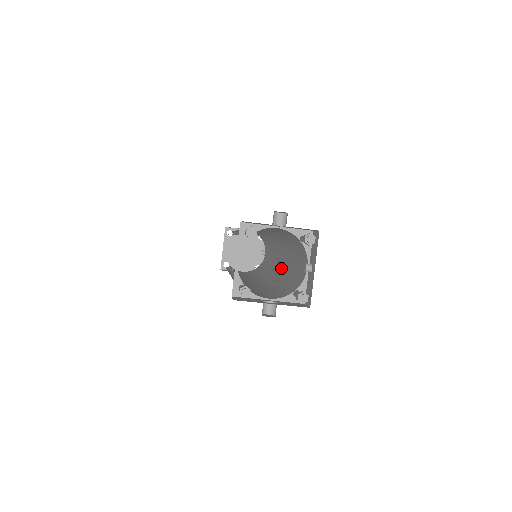
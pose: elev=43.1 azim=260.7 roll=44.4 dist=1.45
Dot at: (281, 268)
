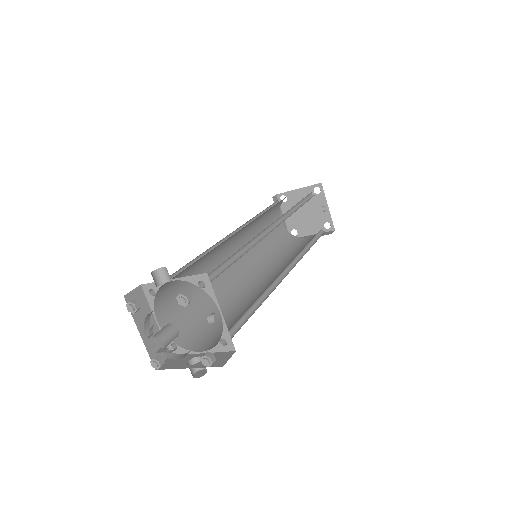
Dot at: occluded
